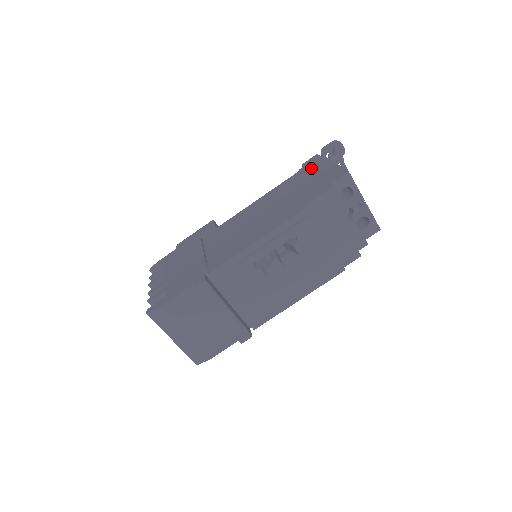
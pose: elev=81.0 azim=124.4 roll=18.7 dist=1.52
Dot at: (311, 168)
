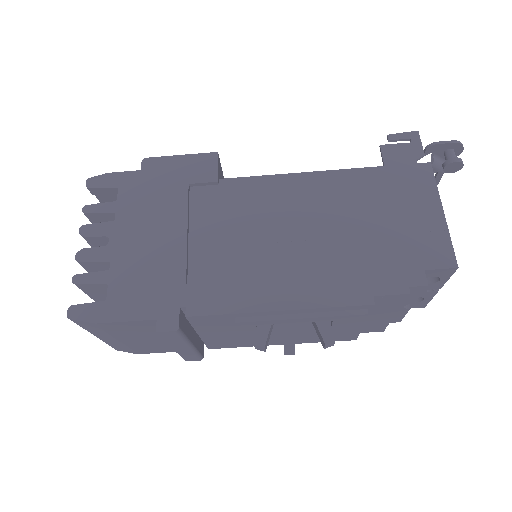
Dot at: (404, 183)
